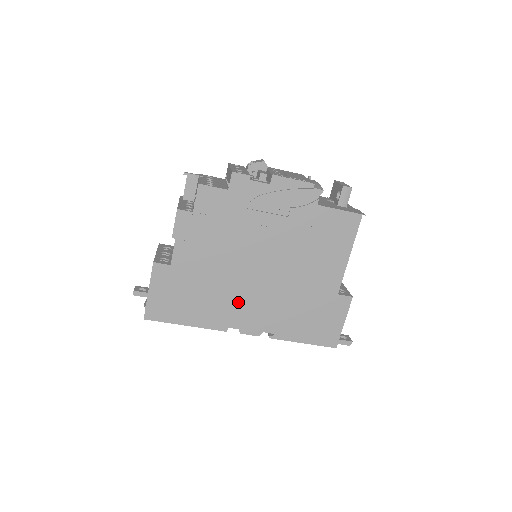
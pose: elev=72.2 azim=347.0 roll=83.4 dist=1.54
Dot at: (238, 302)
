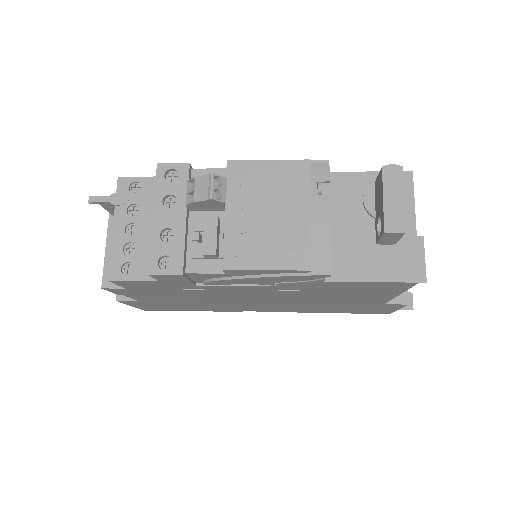
Dot at: (243, 307)
